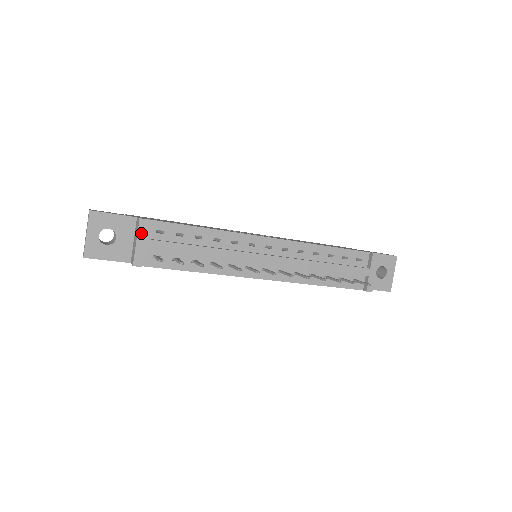
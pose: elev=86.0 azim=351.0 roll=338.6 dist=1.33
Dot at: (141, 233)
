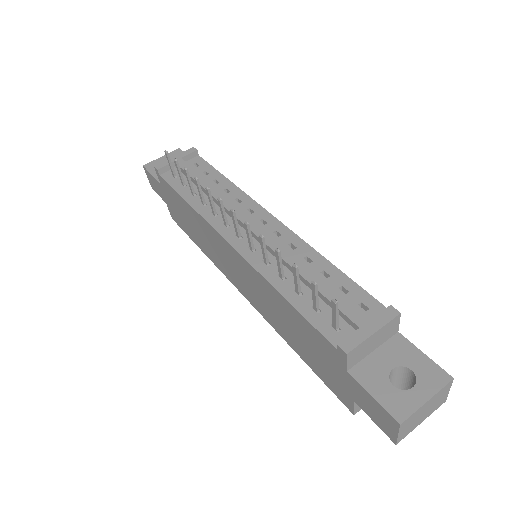
Dot at: (183, 154)
